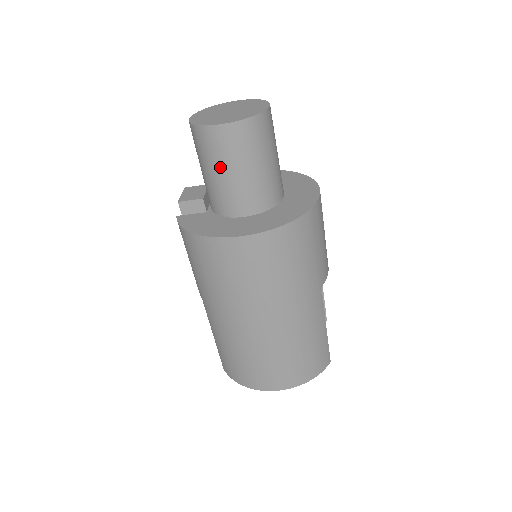
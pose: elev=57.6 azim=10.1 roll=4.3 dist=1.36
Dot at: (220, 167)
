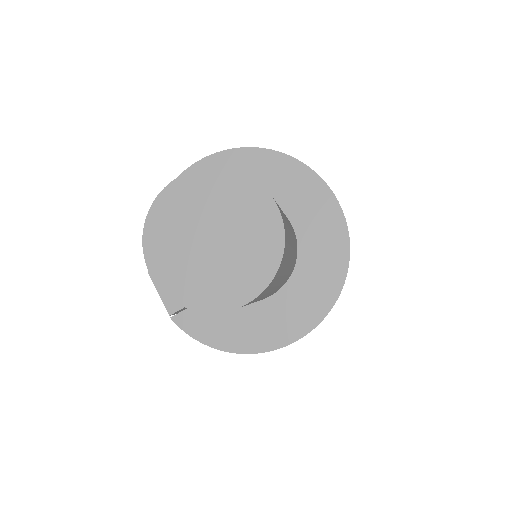
Dot at: occluded
